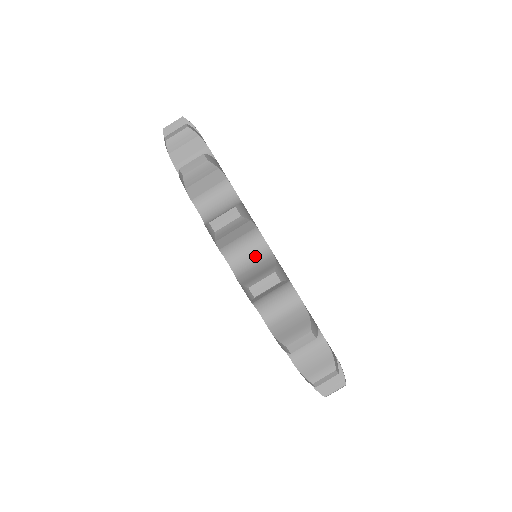
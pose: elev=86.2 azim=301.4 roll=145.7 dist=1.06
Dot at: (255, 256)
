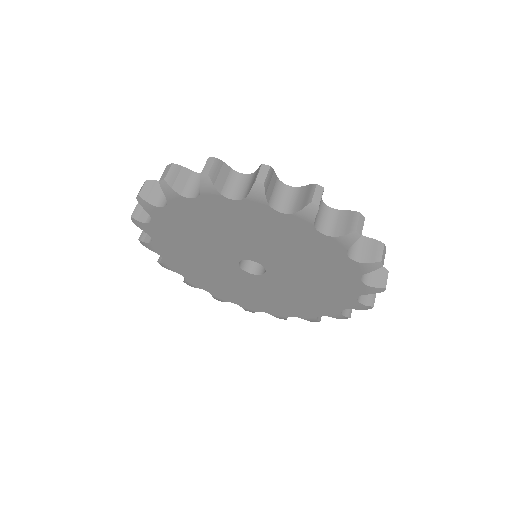
Dot at: (355, 243)
